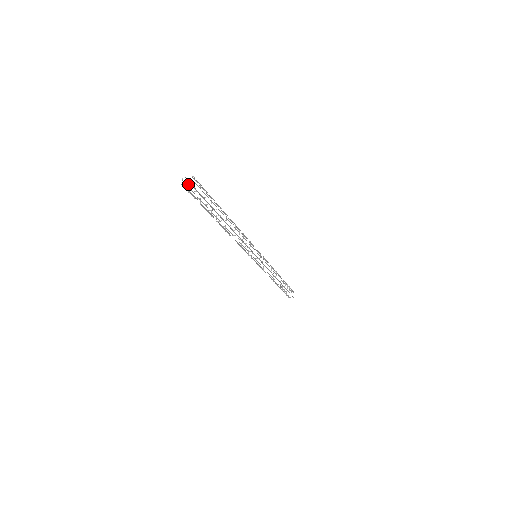
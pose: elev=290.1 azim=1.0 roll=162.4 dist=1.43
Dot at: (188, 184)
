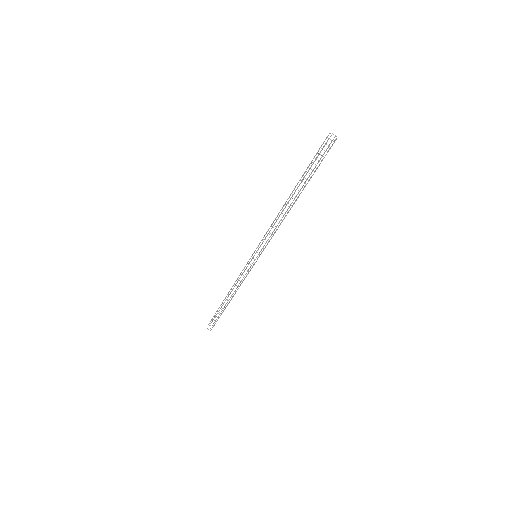
Dot at: (336, 138)
